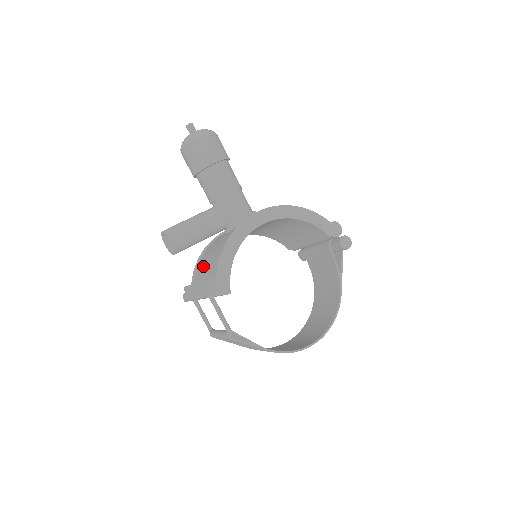
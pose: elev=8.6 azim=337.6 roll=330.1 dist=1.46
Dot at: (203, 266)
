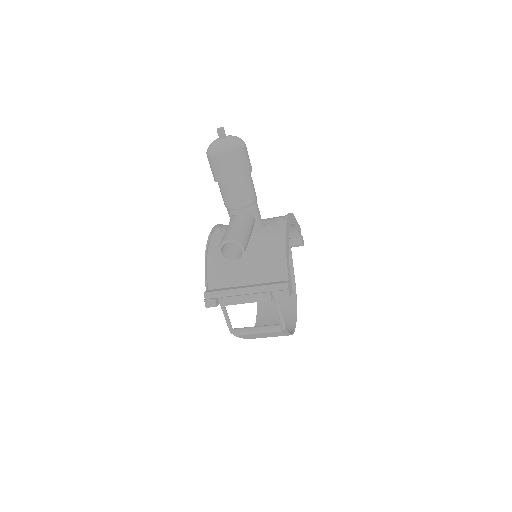
Dot at: (231, 270)
